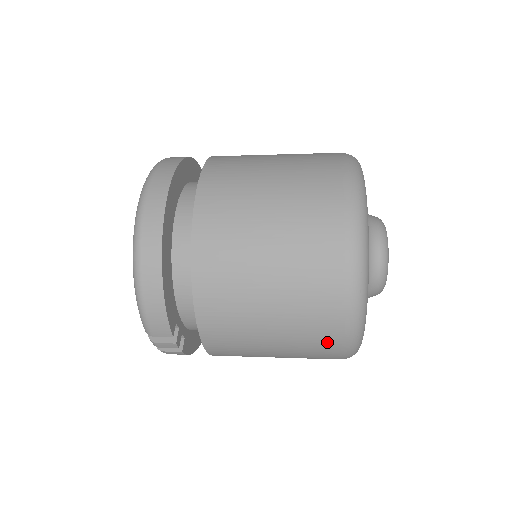
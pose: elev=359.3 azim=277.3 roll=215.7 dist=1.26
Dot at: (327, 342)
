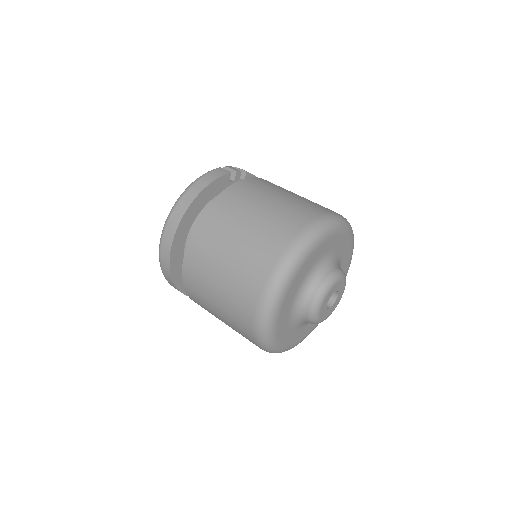
Dot at: occluded
